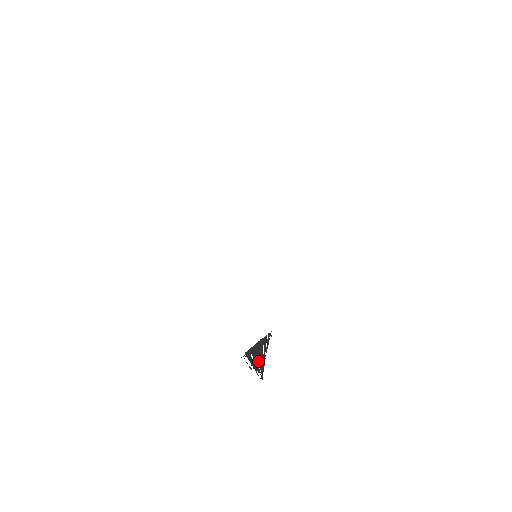
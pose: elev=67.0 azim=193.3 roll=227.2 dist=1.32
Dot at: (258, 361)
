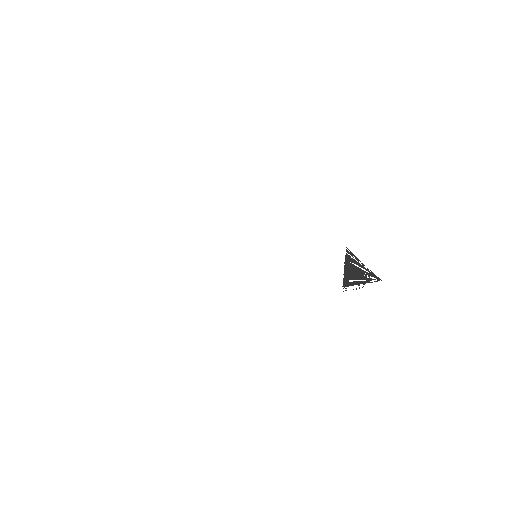
Dot at: (361, 276)
